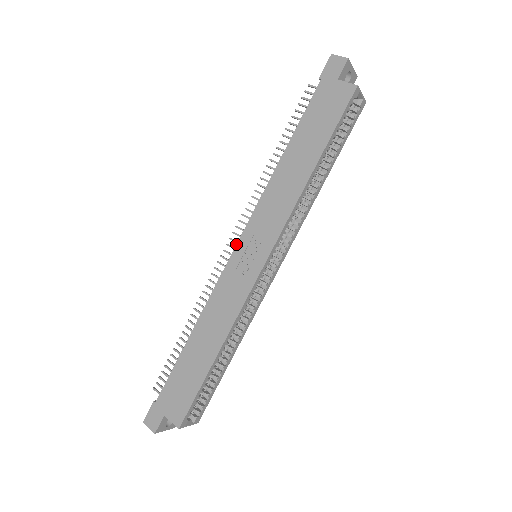
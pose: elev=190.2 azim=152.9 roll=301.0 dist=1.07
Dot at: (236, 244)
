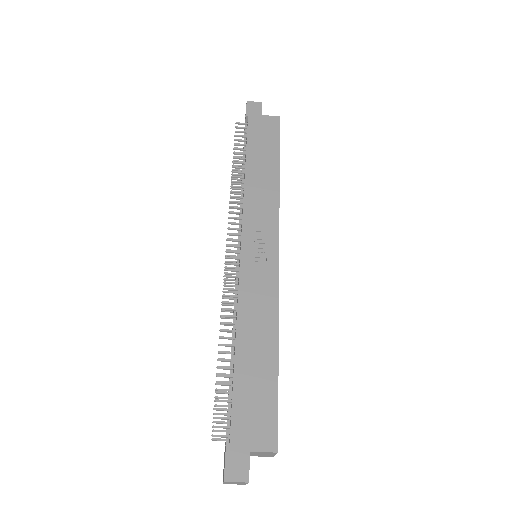
Dot at: occluded
